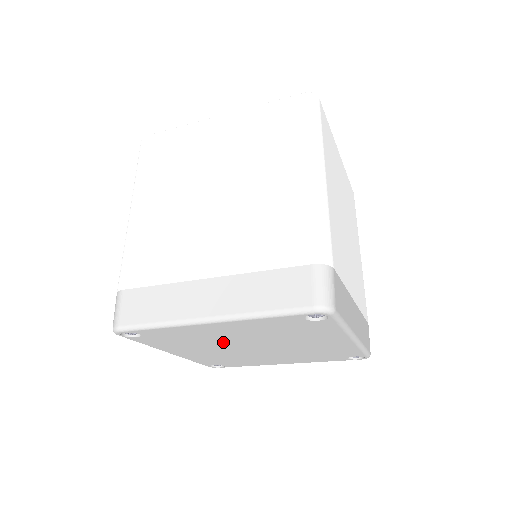
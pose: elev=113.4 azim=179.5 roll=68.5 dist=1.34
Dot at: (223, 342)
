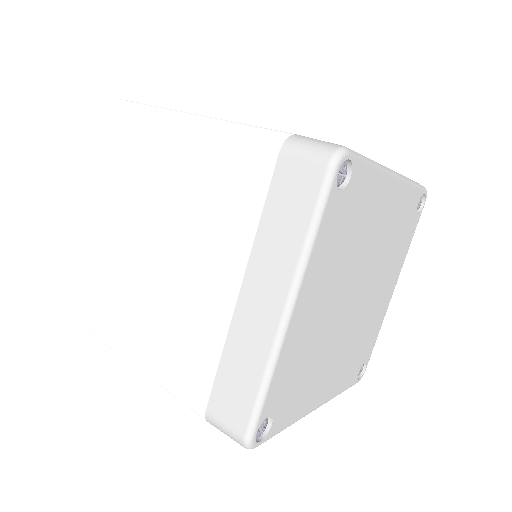
Dot at: (330, 327)
